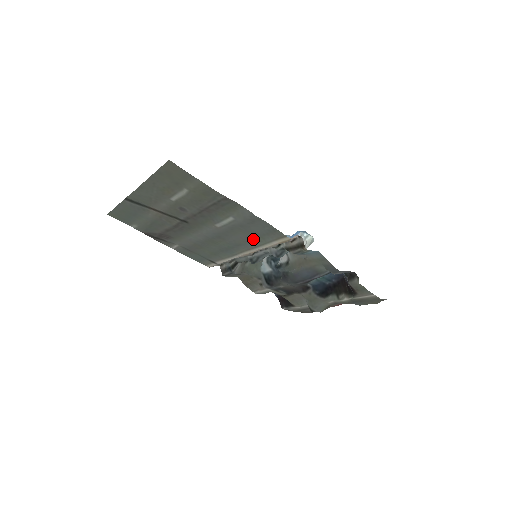
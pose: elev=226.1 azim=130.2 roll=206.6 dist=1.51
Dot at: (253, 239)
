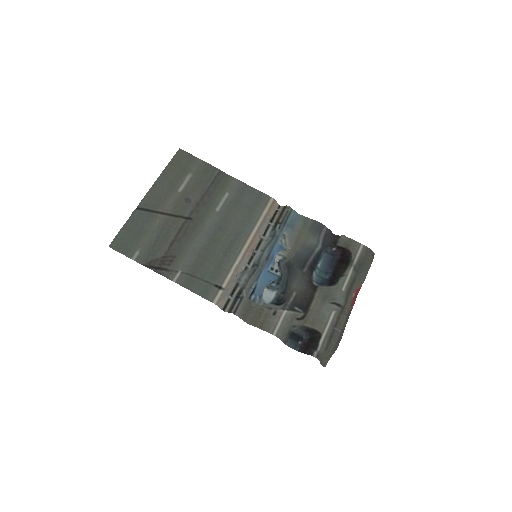
Dot at: (248, 218)
